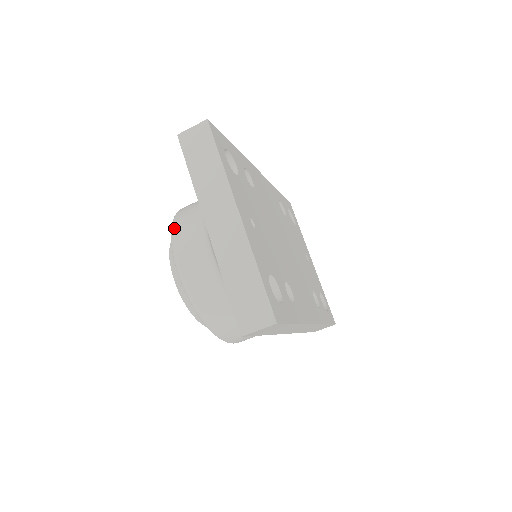
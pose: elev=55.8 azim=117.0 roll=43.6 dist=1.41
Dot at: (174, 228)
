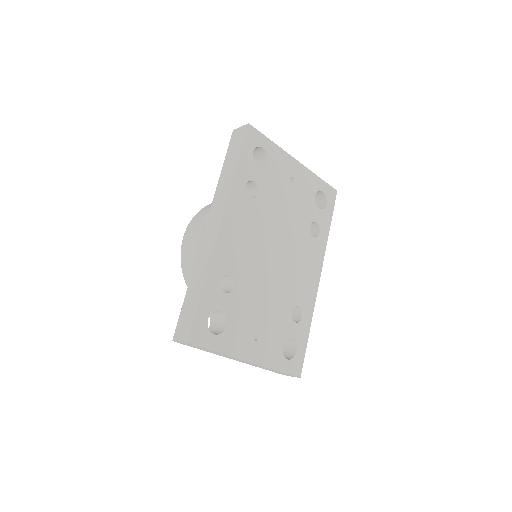
Dot at: occluded
